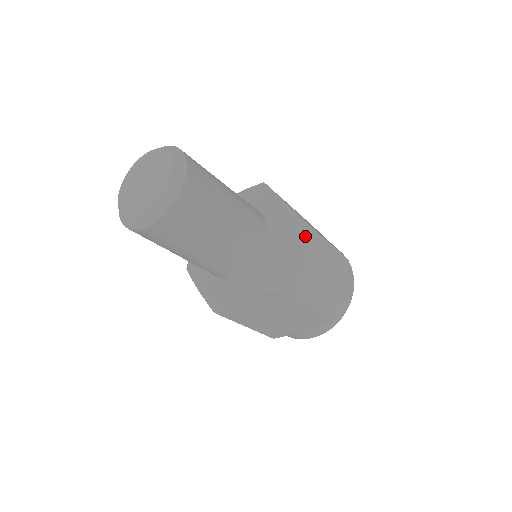
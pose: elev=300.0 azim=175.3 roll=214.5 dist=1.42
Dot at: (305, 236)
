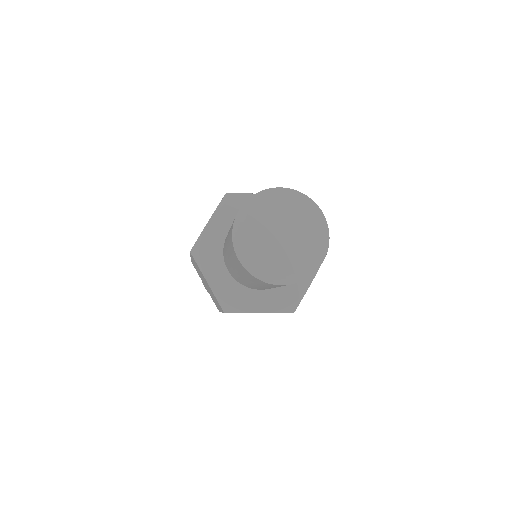
Dot at: occluded
